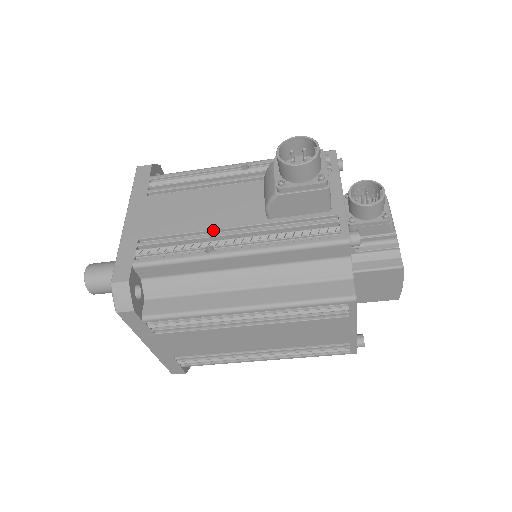
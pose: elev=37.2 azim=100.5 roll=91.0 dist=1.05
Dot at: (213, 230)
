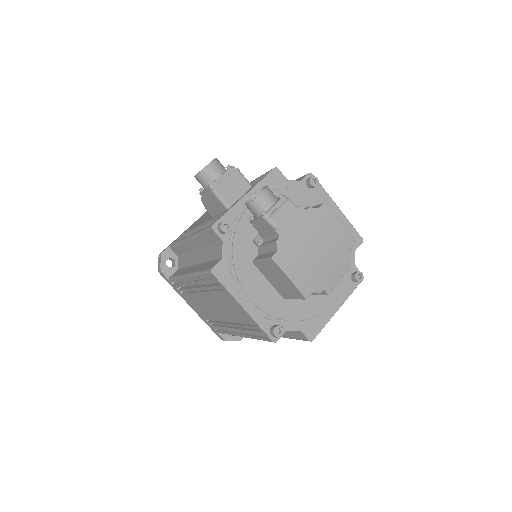
Dot at: (198, 226)
